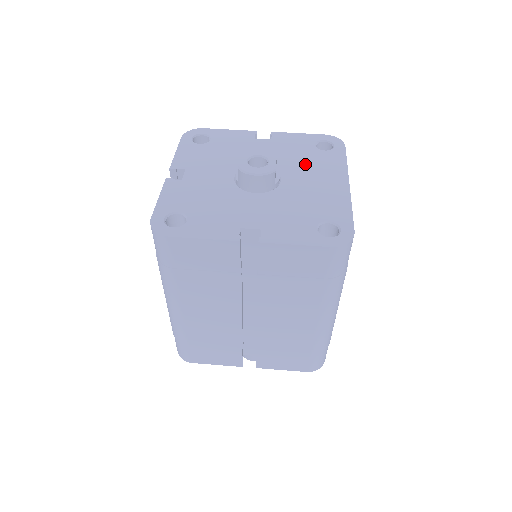
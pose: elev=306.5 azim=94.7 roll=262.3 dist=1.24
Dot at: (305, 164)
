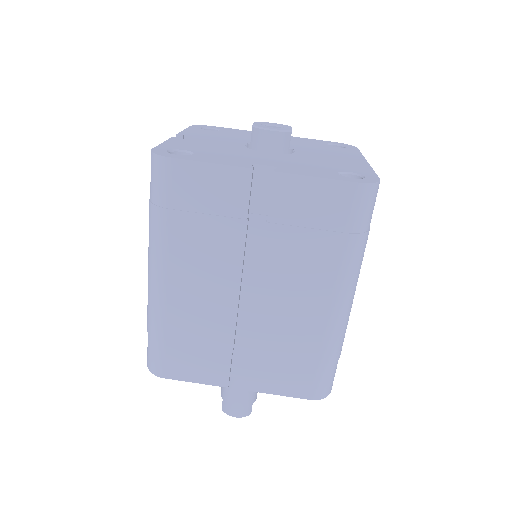
Dot at: (319, 149)
